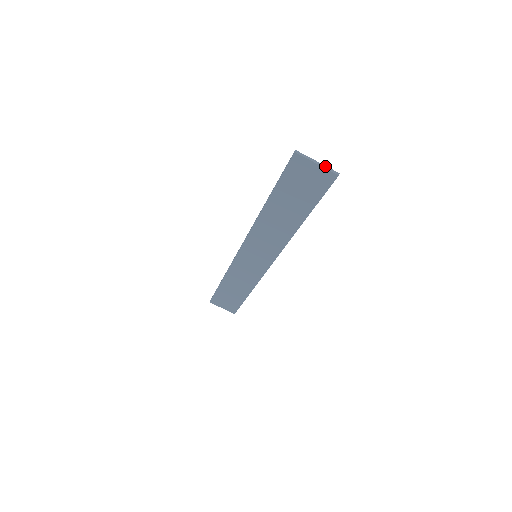
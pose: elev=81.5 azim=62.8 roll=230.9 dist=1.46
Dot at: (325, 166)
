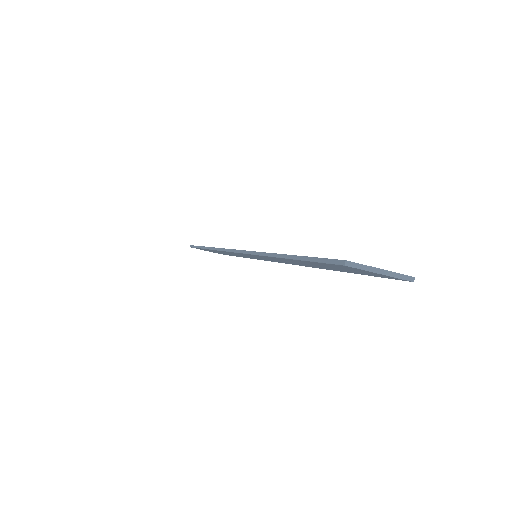
Dot at: (393, 273)
